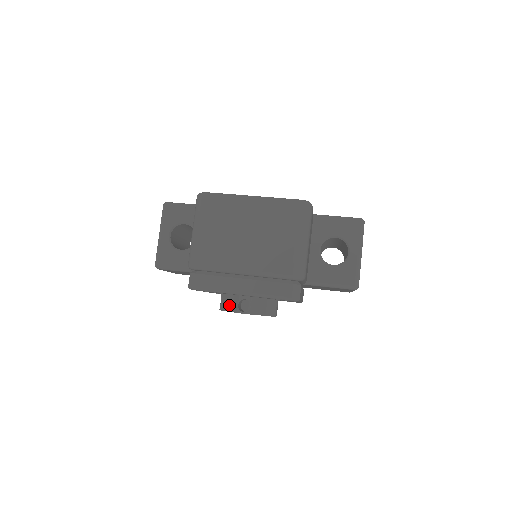
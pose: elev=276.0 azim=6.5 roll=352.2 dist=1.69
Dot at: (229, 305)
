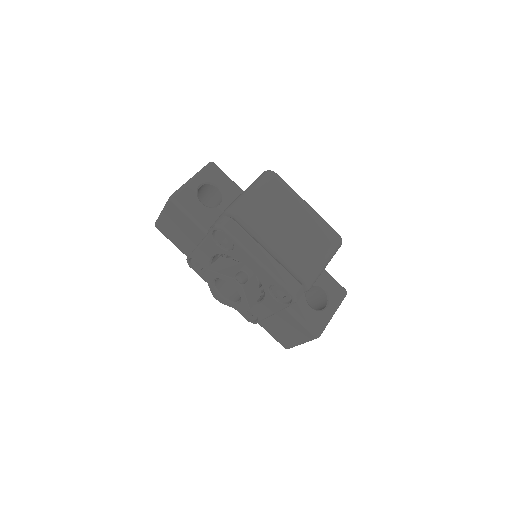
Dot at: (225, 269)
